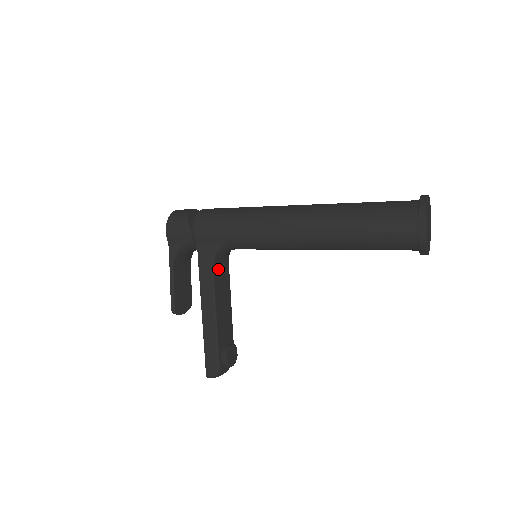
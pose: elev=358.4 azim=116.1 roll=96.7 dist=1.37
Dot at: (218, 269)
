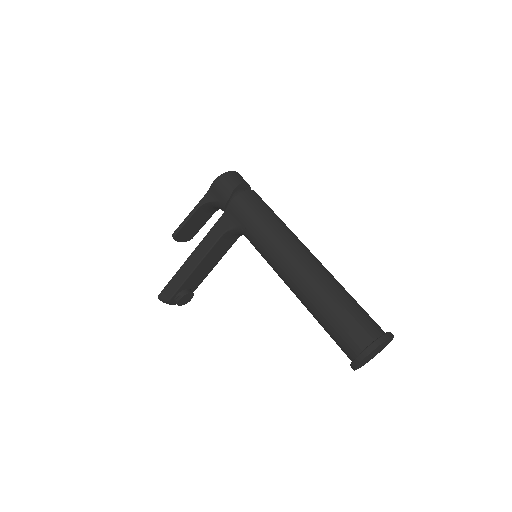
Dot at: (225, 239)
